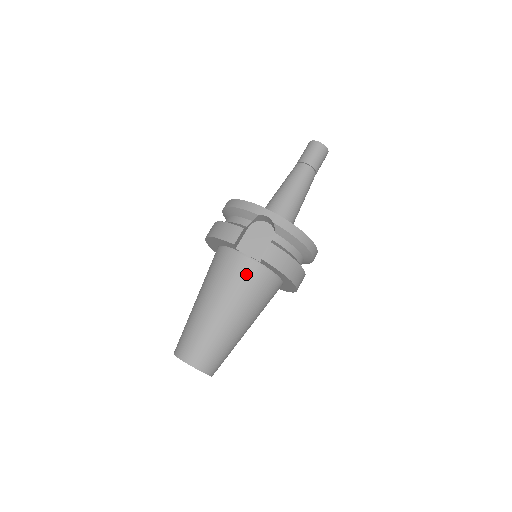
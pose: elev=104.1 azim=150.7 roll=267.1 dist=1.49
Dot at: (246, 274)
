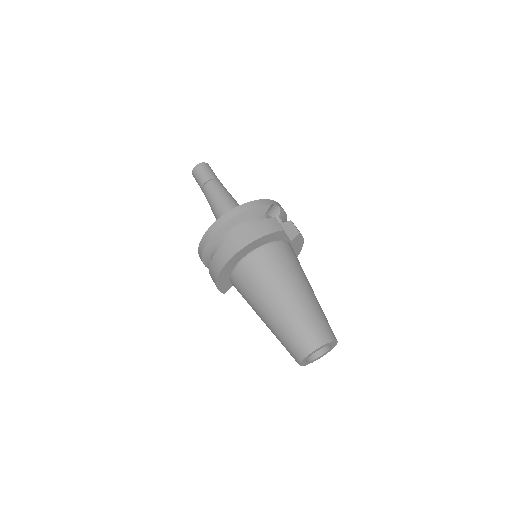
Dot at: (293, 254)
